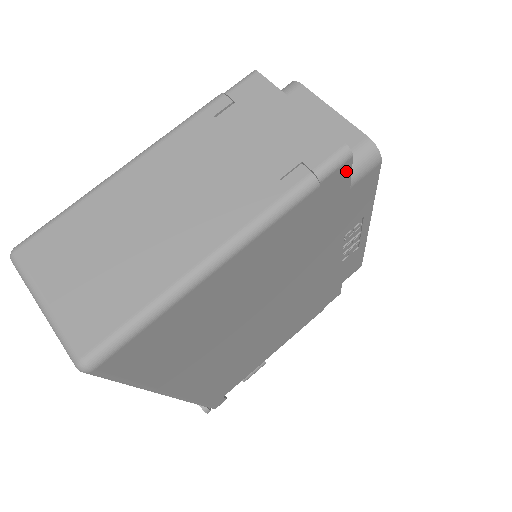
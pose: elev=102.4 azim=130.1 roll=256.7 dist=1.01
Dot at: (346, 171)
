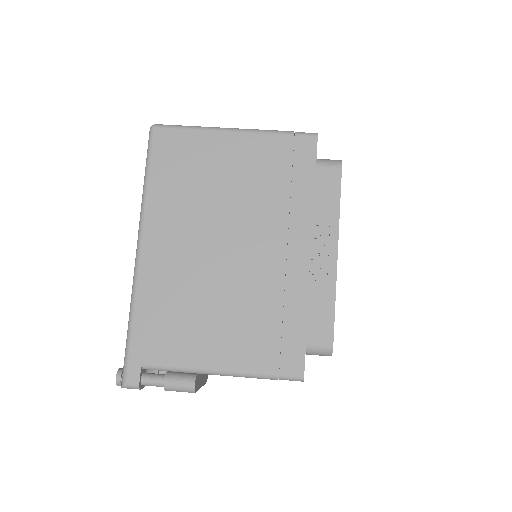
Dot at: (313, 145)
